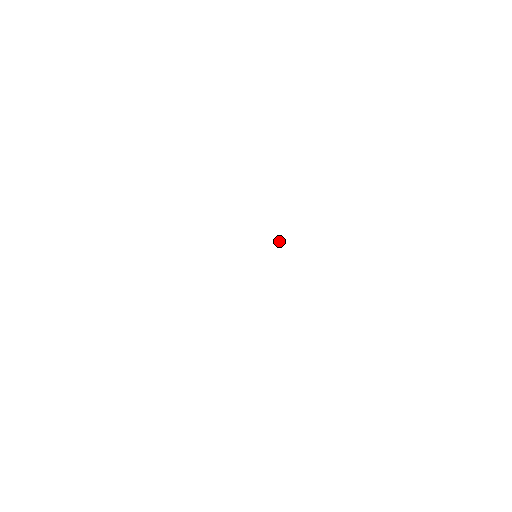
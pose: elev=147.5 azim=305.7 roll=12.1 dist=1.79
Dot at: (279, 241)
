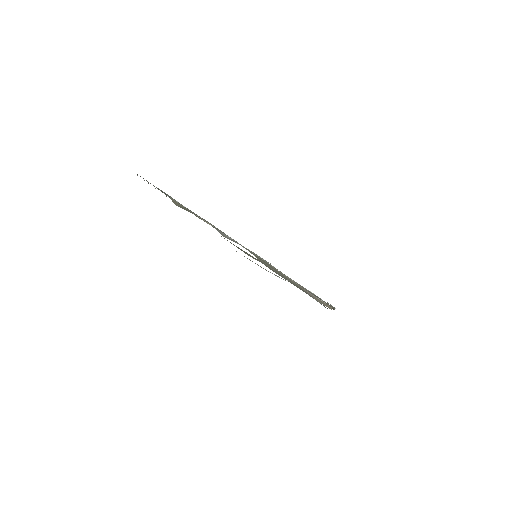
Dot at: occluded
